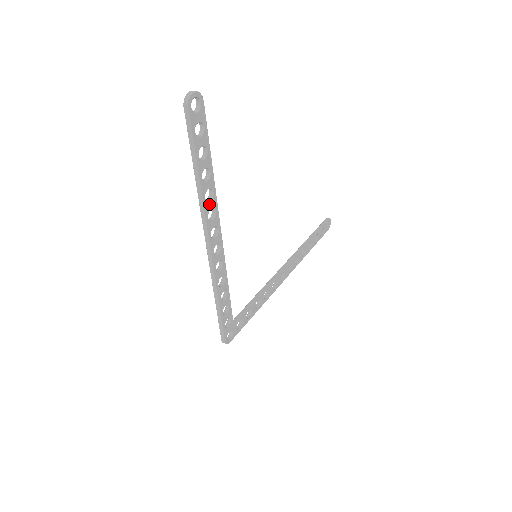
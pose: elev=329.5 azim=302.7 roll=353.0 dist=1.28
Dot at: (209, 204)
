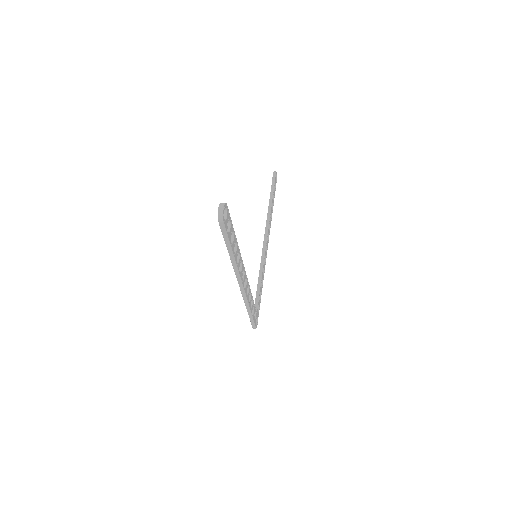
Dot at: (239, 263)
